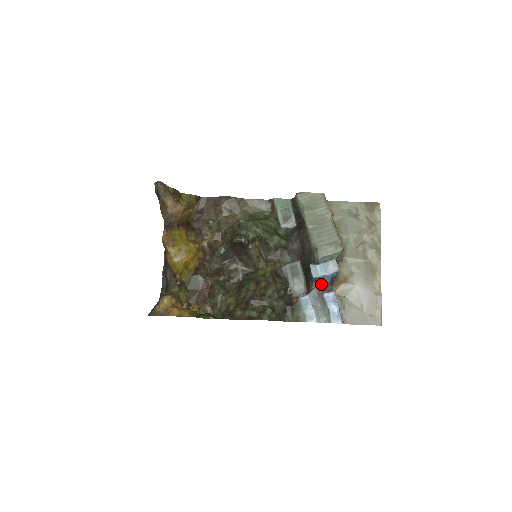
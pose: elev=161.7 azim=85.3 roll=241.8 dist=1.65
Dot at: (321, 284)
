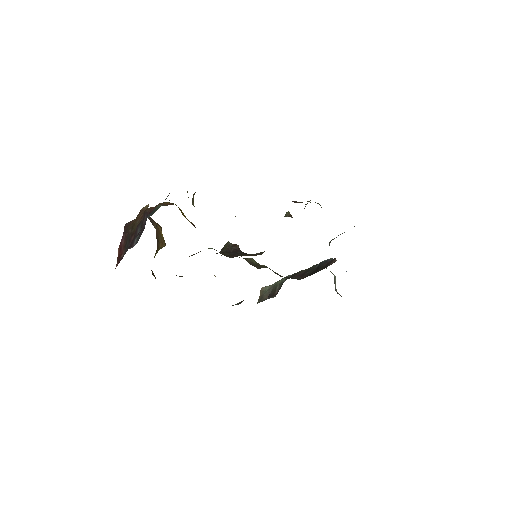
Dot at: occluded
